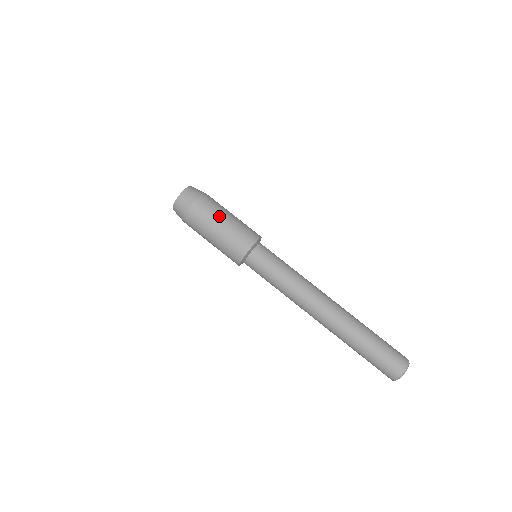
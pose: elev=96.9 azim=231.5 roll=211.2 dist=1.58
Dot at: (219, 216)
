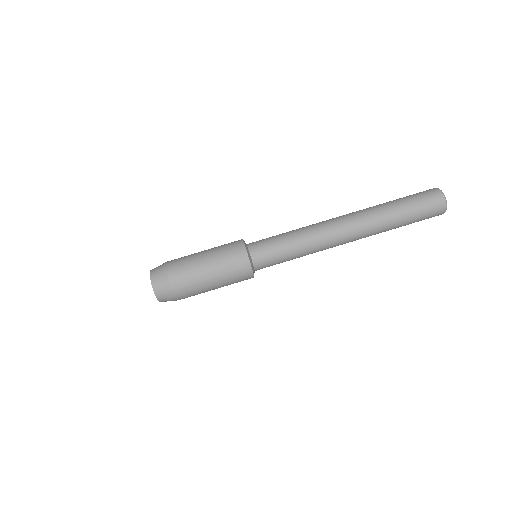
Dot at: (196, 255)
